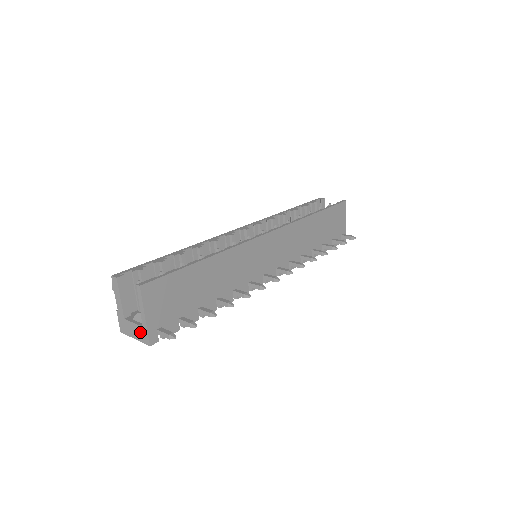
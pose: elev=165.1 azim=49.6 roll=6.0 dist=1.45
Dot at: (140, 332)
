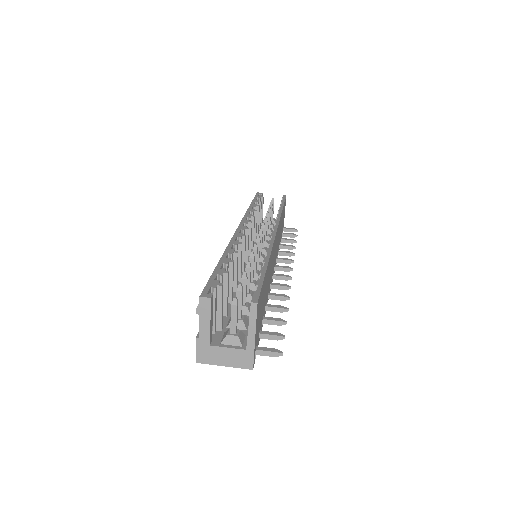
Dot at: (239, 356)
